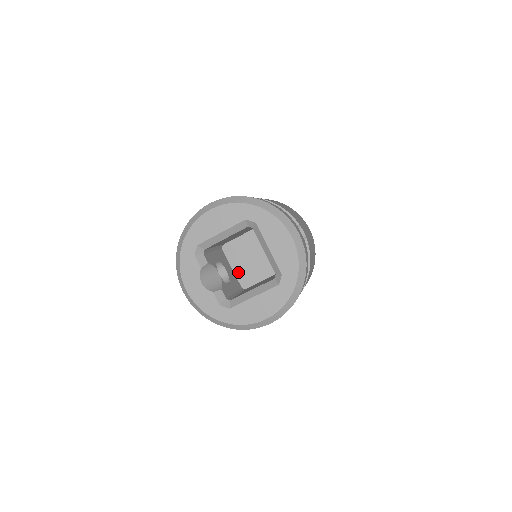
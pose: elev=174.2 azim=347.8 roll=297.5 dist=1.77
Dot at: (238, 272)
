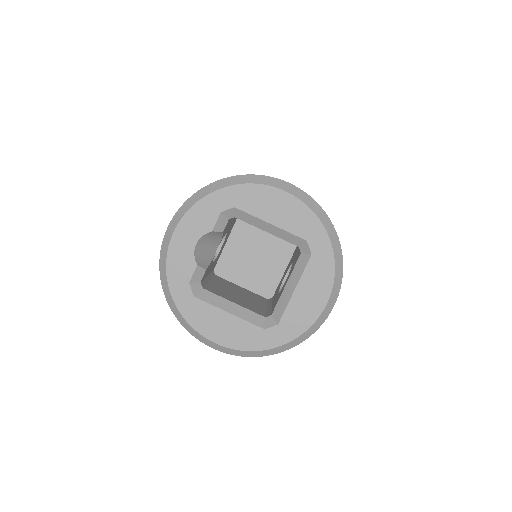
Dot at: (227, 254)
